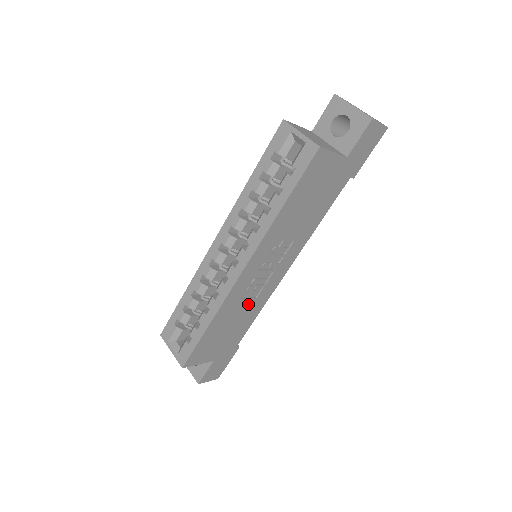
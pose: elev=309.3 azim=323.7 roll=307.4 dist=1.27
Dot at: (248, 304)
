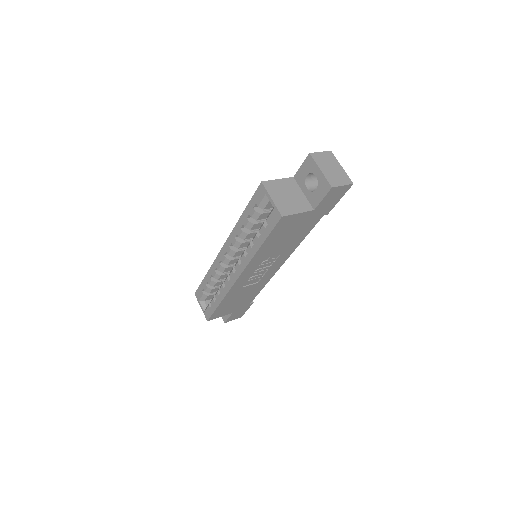
Dot at: (251, 287)
